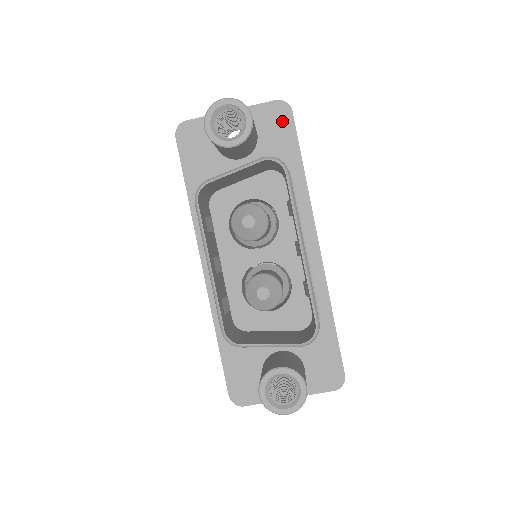
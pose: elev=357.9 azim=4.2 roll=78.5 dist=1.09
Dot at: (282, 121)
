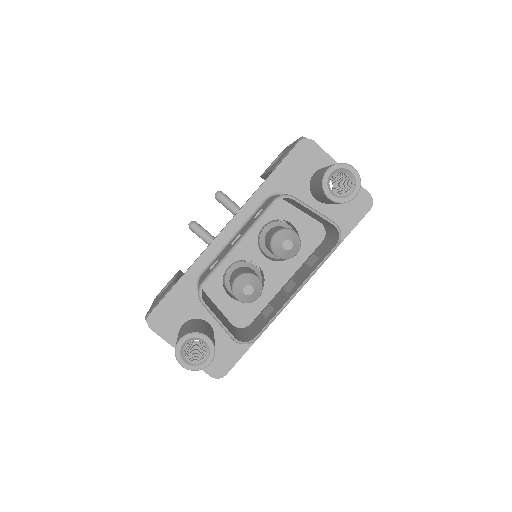
Dot at: (359, 208)
